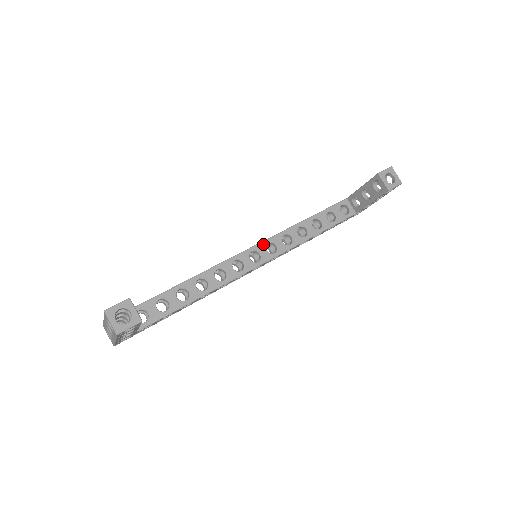
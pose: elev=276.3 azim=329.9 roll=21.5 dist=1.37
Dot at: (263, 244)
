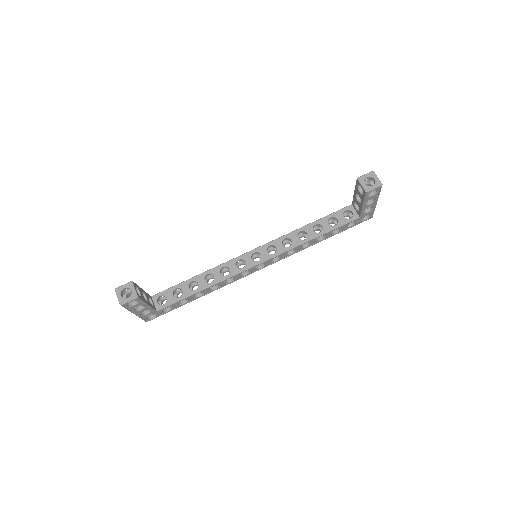
Dot at: (264, 246)
